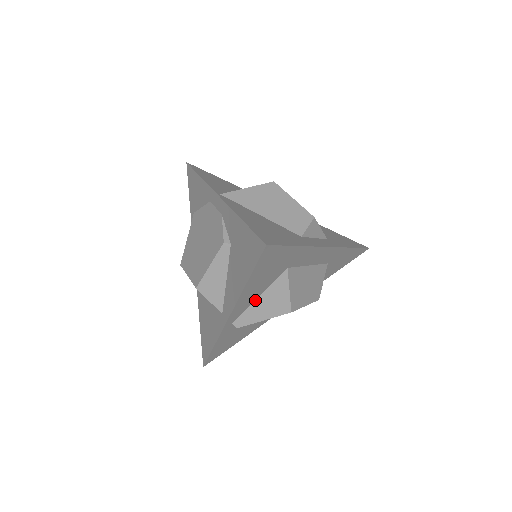
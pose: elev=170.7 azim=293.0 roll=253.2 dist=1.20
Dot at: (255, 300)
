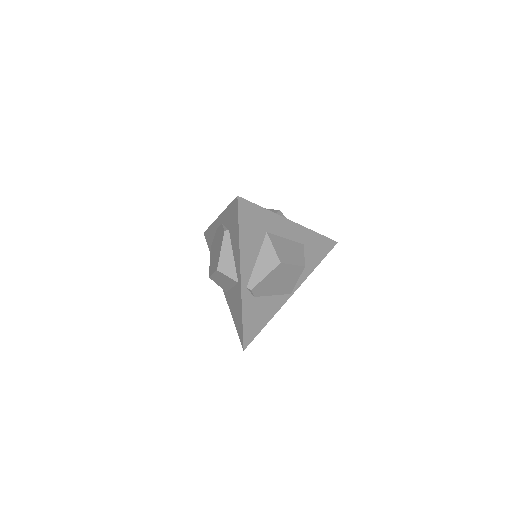
Dot at: (255, 263)
